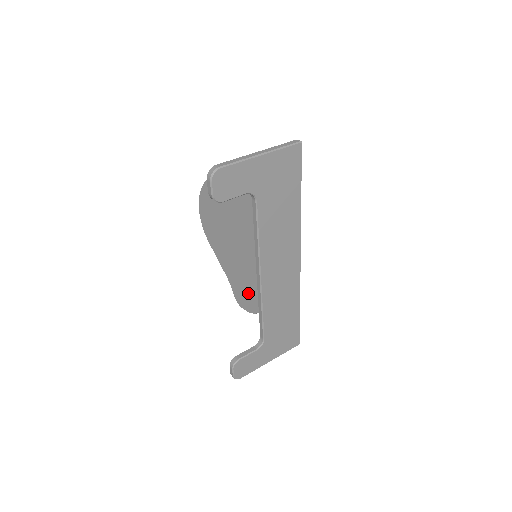
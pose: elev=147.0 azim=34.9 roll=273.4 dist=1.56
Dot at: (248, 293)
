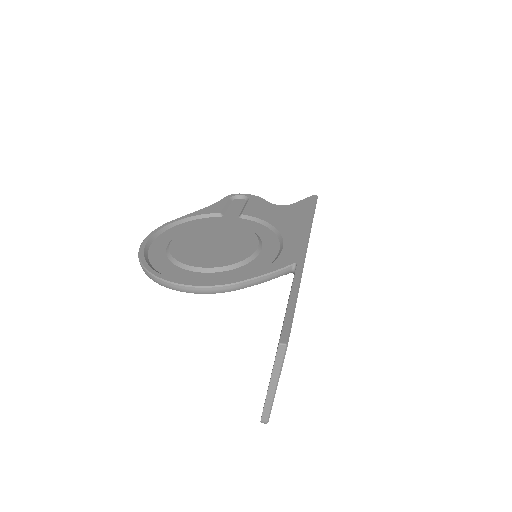
Dot at: occluded
